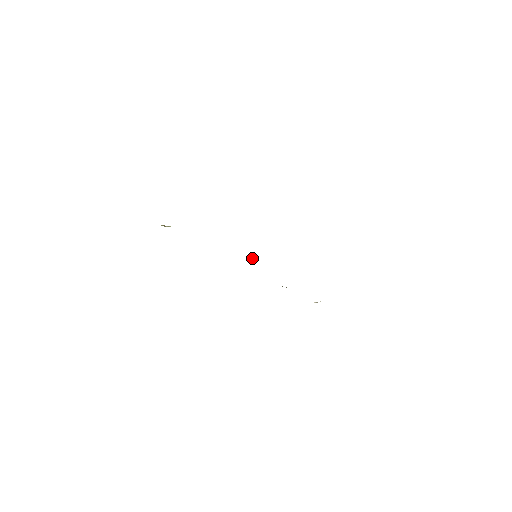
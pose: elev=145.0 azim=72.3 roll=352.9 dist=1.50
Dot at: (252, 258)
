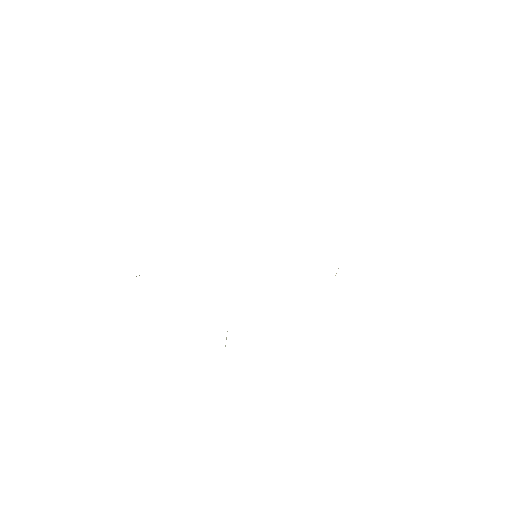
Dot at: occluded
